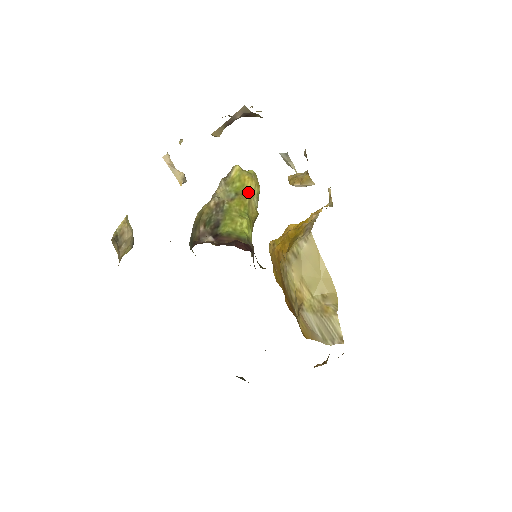
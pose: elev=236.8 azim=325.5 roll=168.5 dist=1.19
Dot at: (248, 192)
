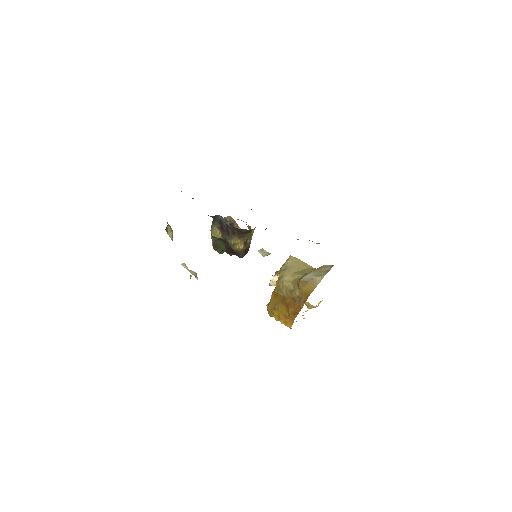
Dot at: occluded
